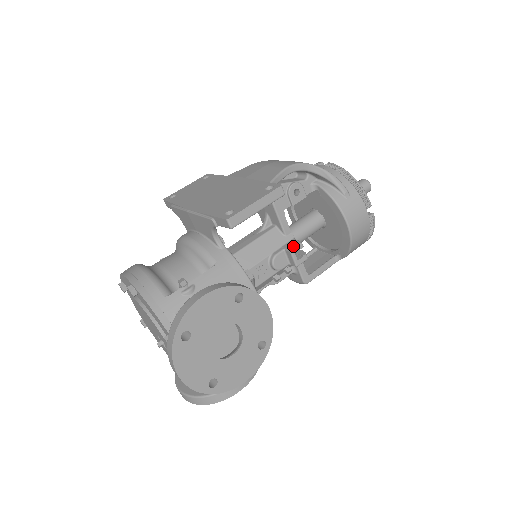
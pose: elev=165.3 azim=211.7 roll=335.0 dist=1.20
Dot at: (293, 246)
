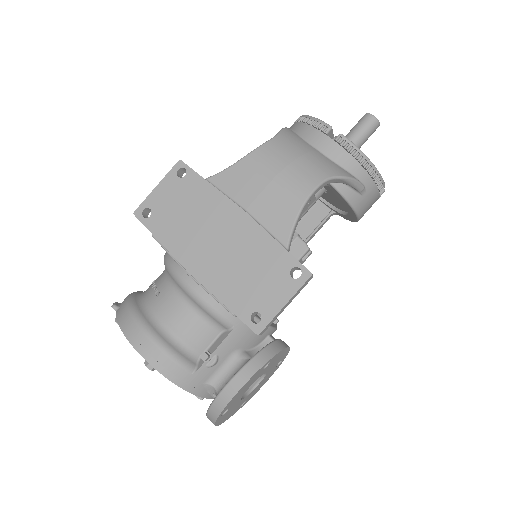
Dot at: (300, 254)
